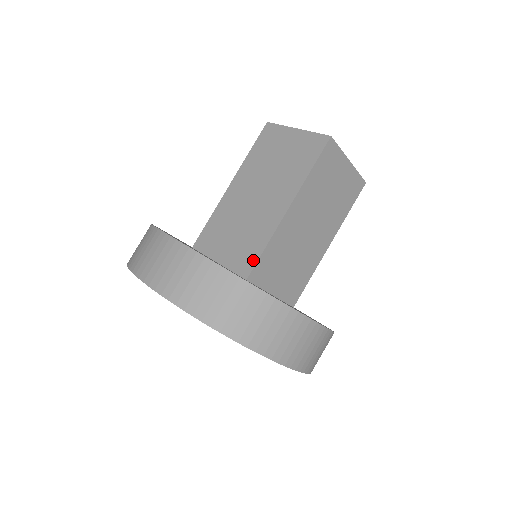
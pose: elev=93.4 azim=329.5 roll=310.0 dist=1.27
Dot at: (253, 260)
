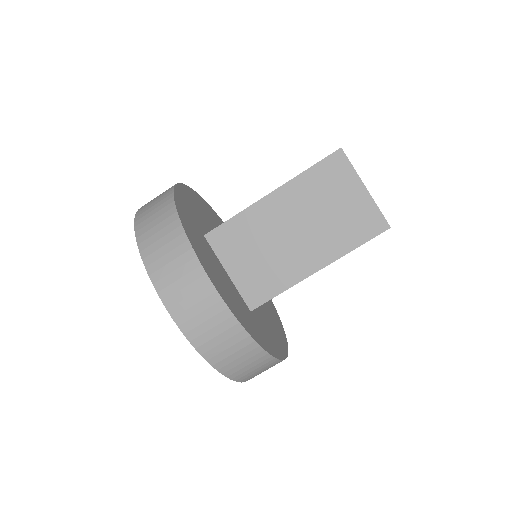
Dot at: (264, 297)
